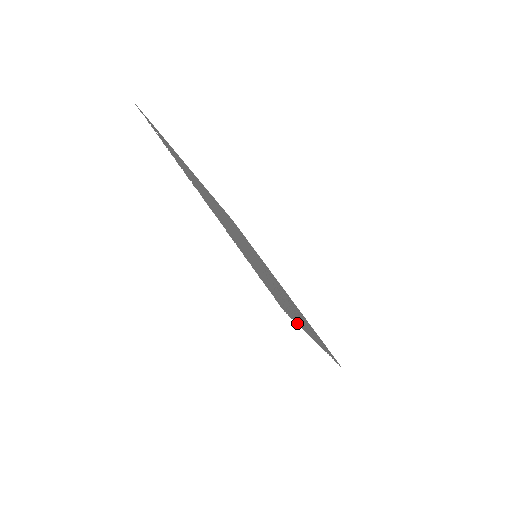
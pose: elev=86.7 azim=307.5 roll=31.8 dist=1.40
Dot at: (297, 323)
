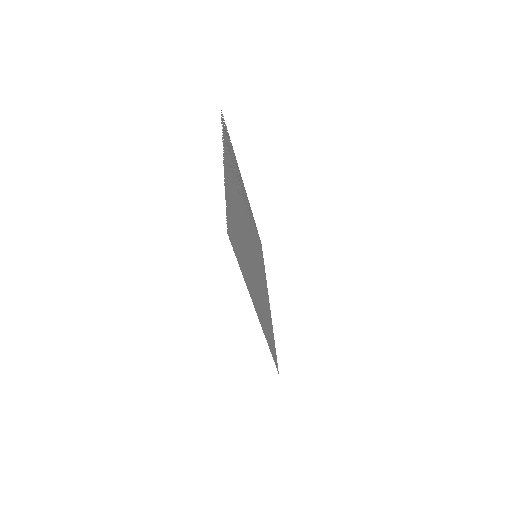
Dot at: (239, 264)
